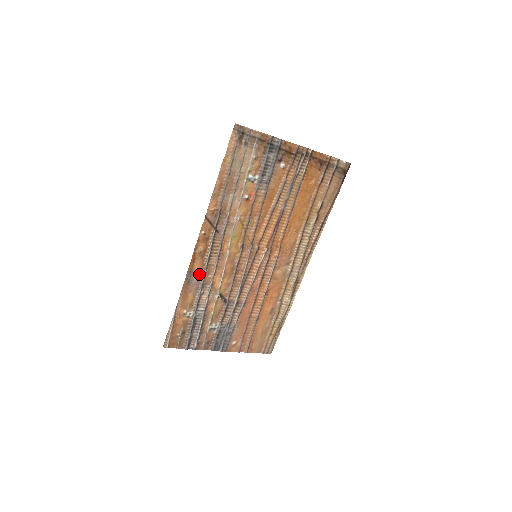
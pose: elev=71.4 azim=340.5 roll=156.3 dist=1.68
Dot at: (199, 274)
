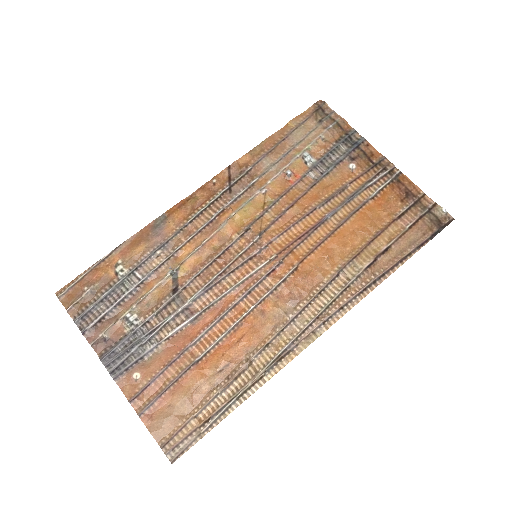
Dot at: (173, 226)
